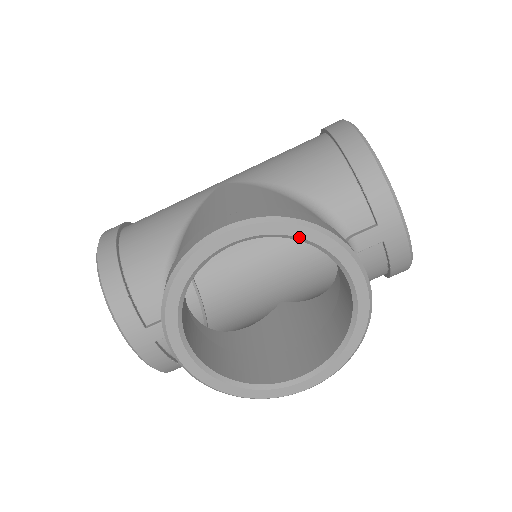
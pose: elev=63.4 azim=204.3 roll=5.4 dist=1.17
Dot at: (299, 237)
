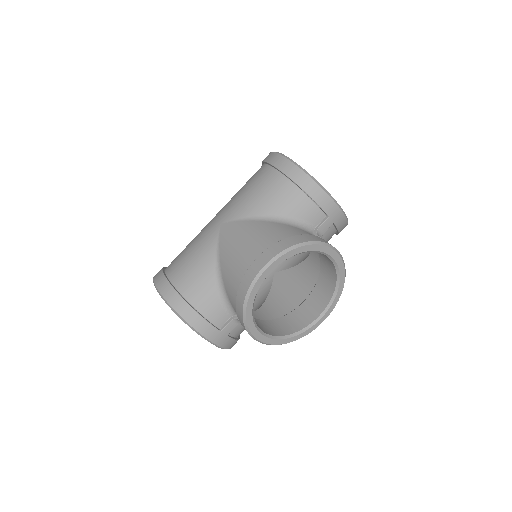
Dot at: (303, 252)
